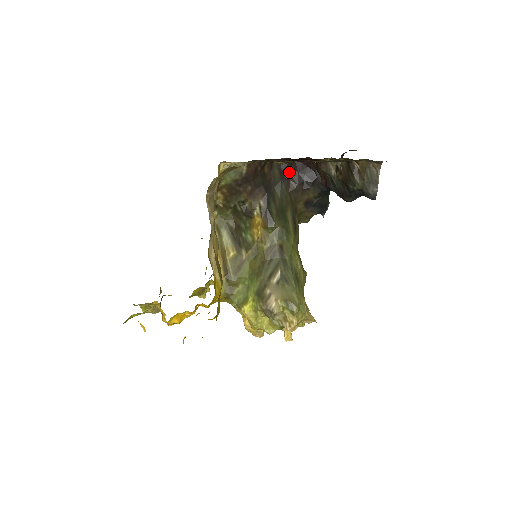
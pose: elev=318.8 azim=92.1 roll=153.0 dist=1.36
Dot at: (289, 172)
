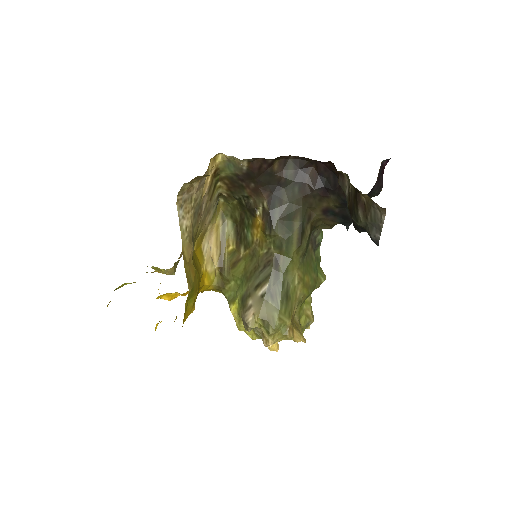
Dot at: (308, 172)
